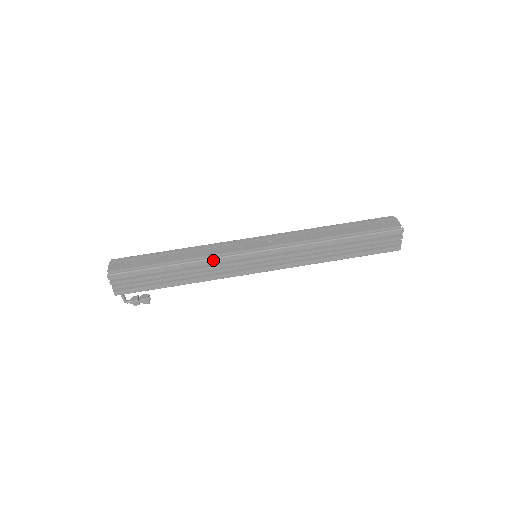
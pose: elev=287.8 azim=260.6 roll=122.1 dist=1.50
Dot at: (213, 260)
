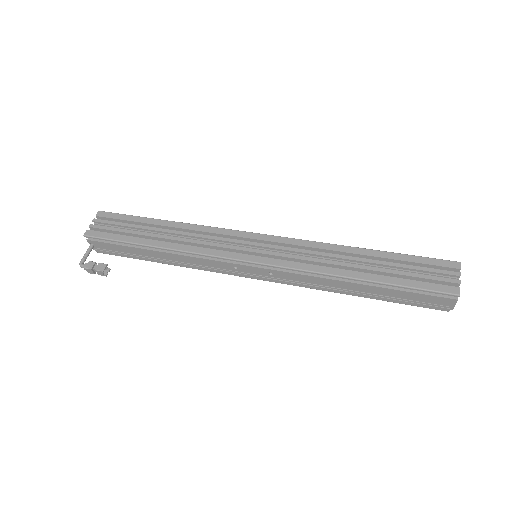
Dot at: (208, 228)
